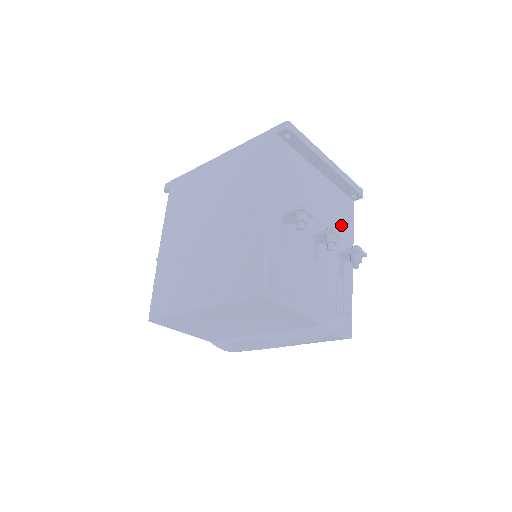
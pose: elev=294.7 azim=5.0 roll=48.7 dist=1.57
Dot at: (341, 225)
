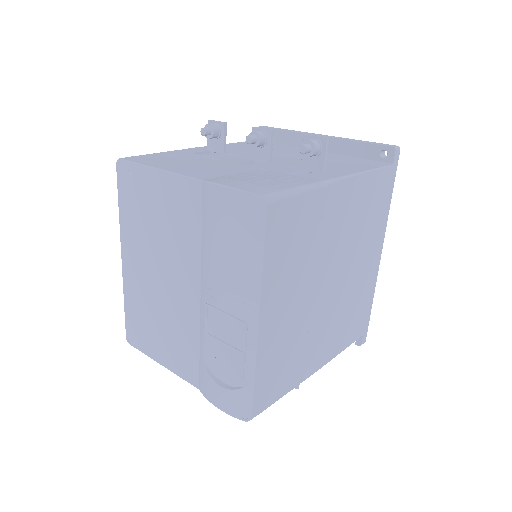
Dot at: (336, 165)
